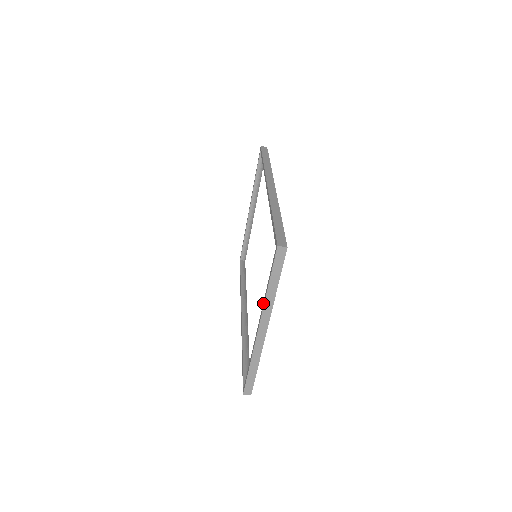
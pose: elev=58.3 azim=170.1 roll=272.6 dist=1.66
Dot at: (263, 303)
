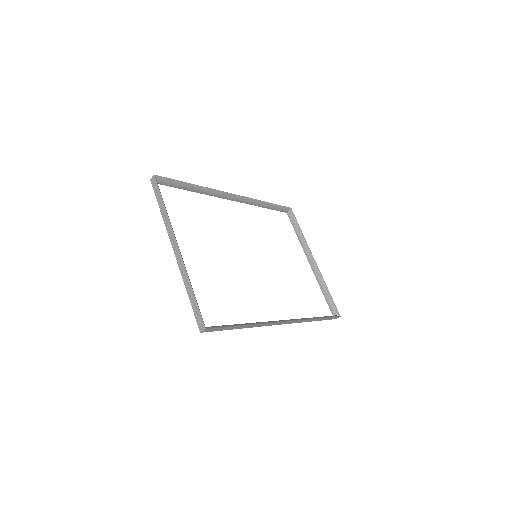
Dot at: (168, 228)
